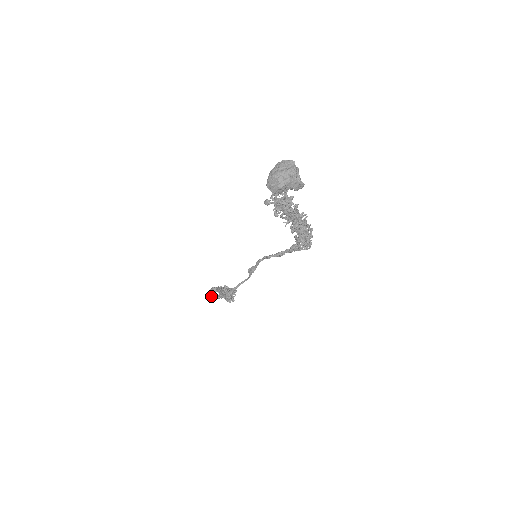
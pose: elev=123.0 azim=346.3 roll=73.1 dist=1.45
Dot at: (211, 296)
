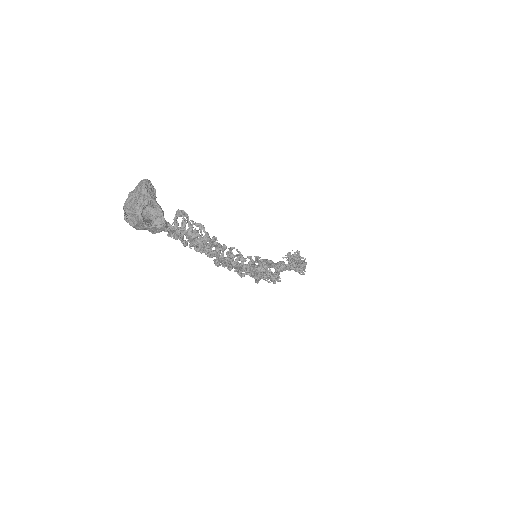
Dot at: occluded
